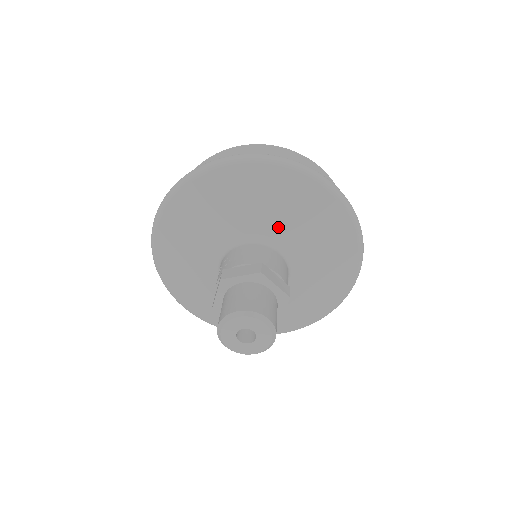
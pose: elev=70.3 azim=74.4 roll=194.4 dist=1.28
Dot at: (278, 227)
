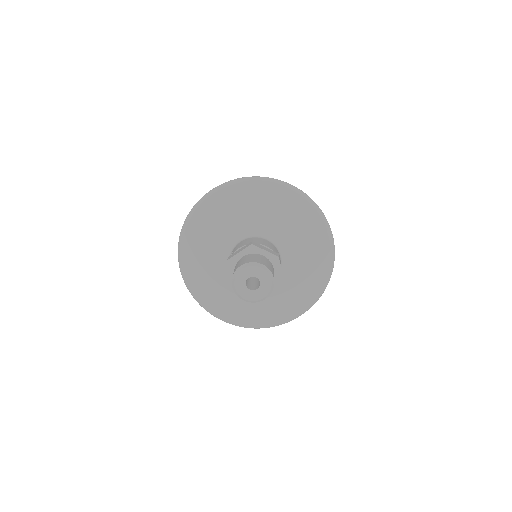
Dot at: (260, 223)
